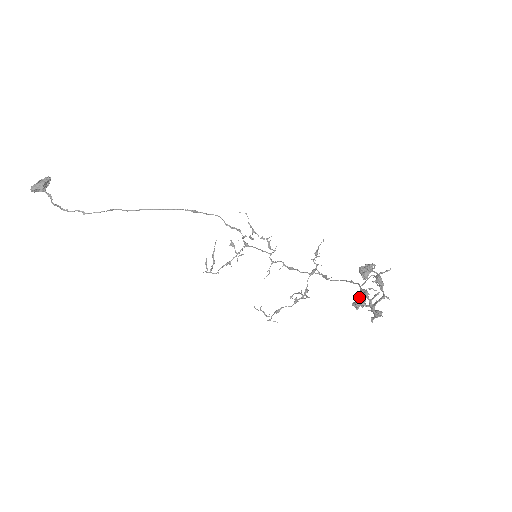
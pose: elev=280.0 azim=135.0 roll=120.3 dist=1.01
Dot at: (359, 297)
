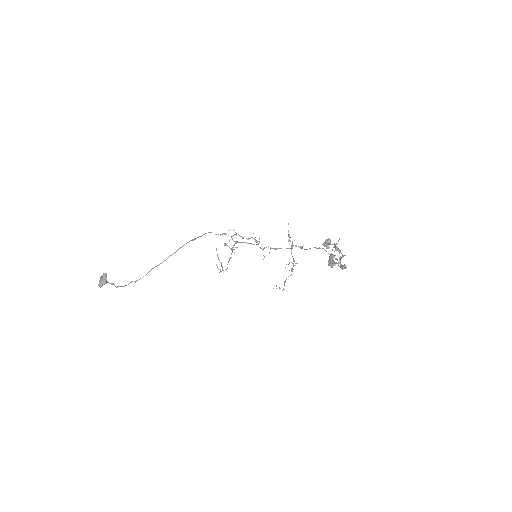
Dot at: (331, 263)
